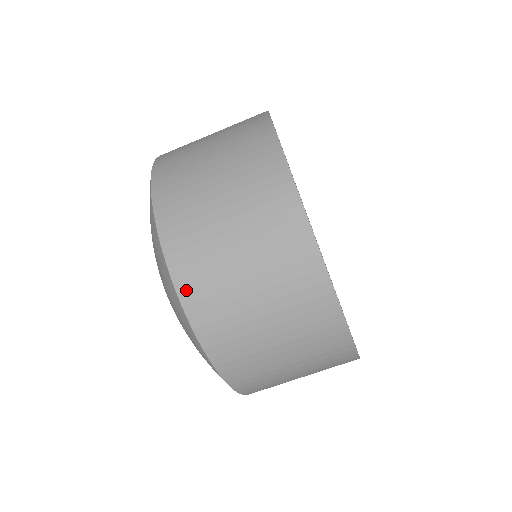
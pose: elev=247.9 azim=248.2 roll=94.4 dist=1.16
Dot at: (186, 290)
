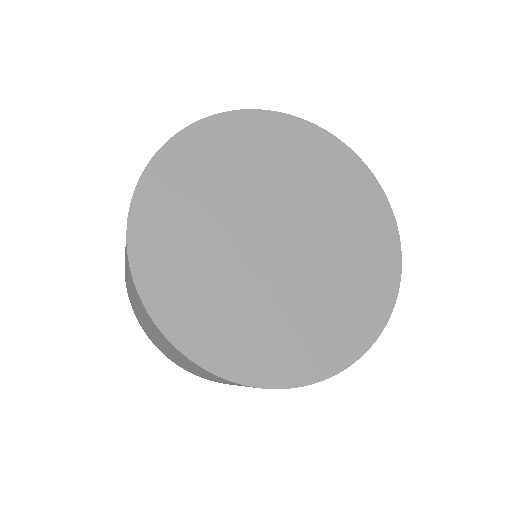
Dot at: (176, 363)
